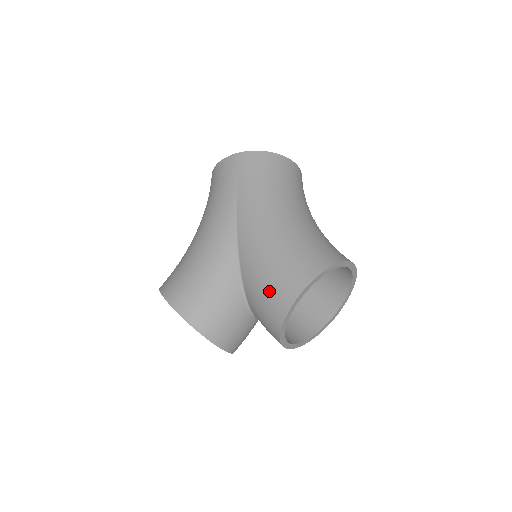
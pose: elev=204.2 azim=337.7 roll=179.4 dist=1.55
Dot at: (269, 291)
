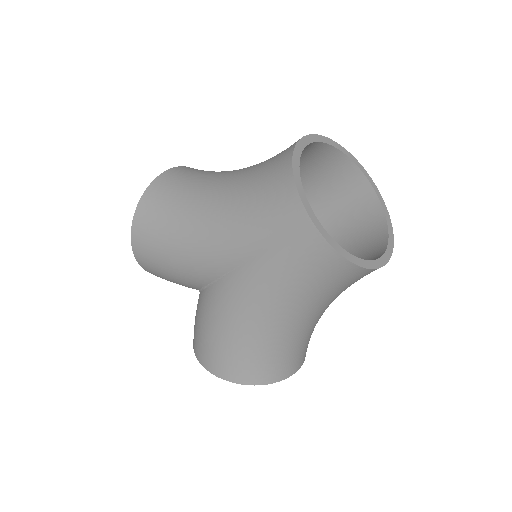
Dot at: (200, 336)
